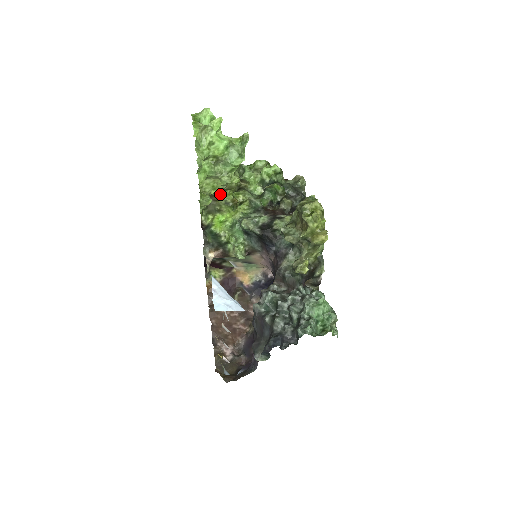
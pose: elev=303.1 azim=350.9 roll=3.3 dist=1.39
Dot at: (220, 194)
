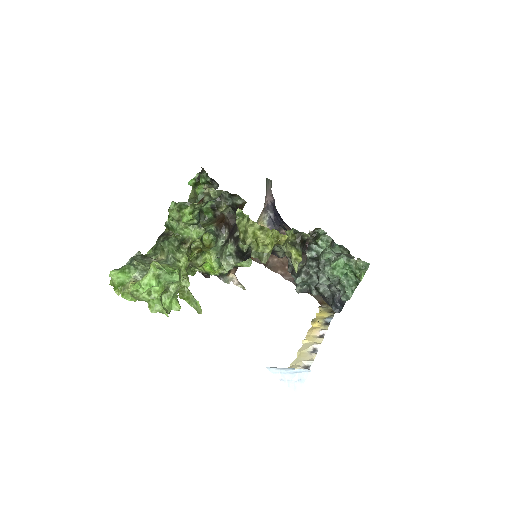
Dot at: occluded
